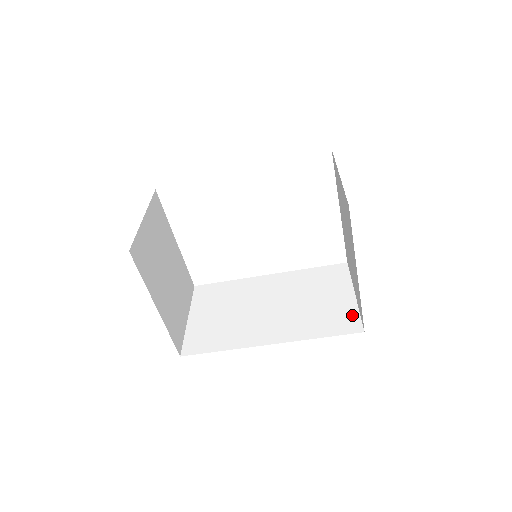
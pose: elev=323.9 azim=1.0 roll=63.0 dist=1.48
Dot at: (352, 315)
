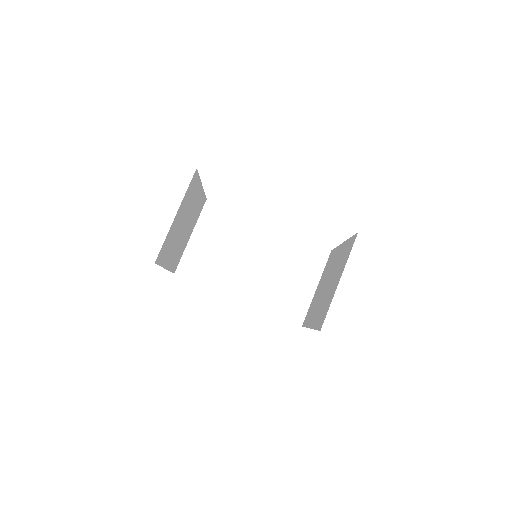
Dot at: (303, 307)
